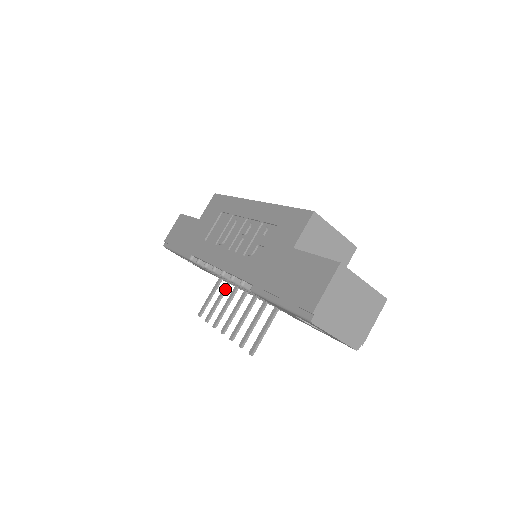
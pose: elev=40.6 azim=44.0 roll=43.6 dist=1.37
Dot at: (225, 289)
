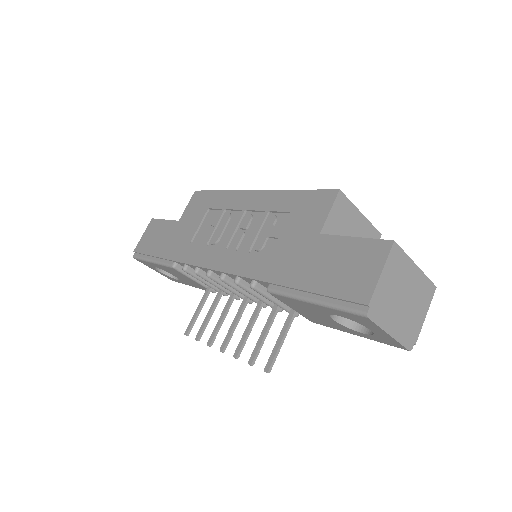
Dot at: (217, 299)
